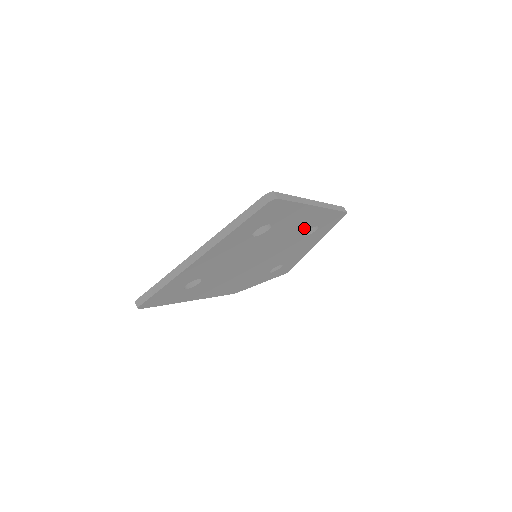
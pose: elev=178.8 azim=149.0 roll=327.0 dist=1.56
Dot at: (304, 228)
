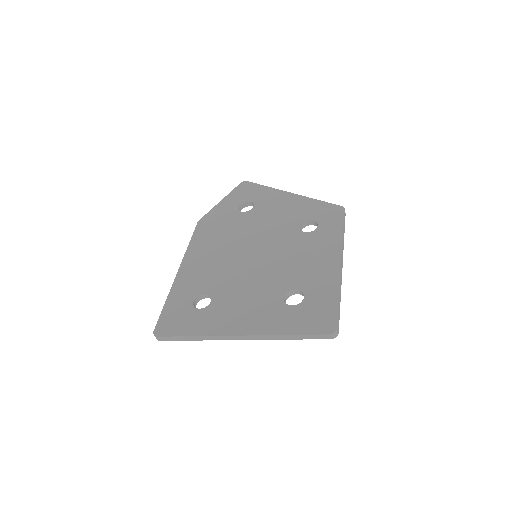
Dot at: occluded
